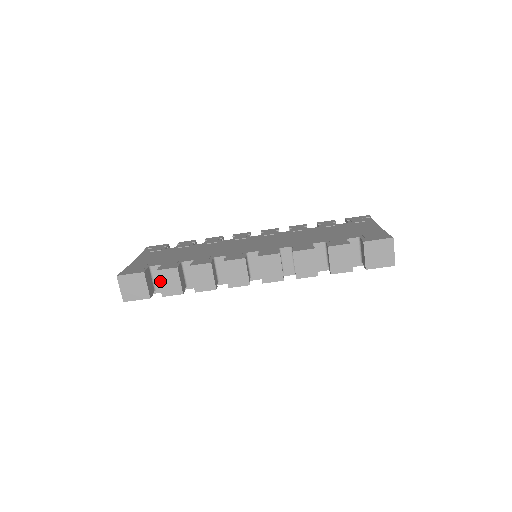
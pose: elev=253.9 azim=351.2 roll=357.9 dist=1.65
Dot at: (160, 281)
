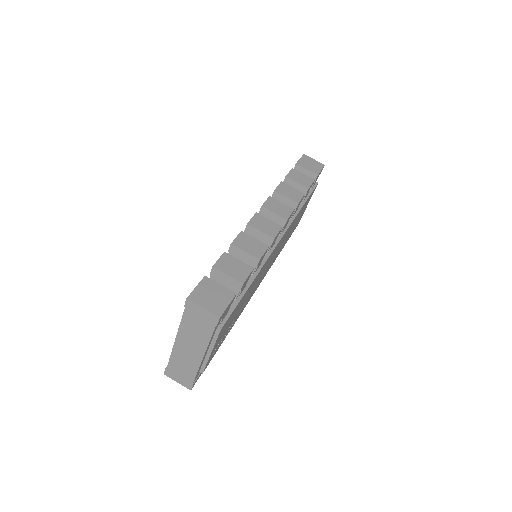
Dot at: (226, 273)
